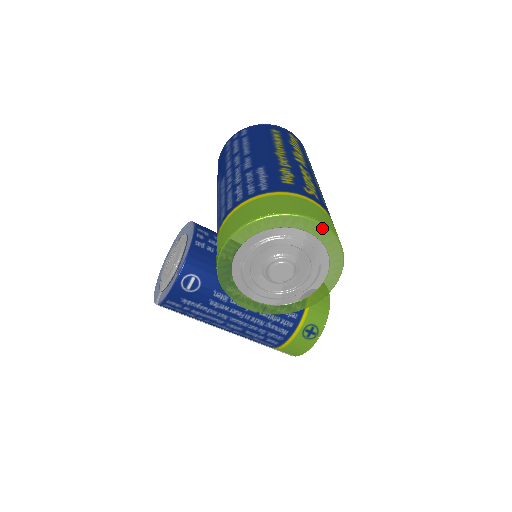
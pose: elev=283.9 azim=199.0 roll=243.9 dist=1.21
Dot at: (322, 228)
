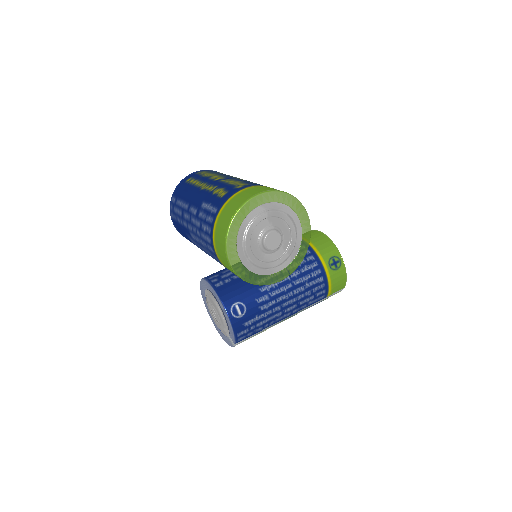
Dot at: (265, 195)
